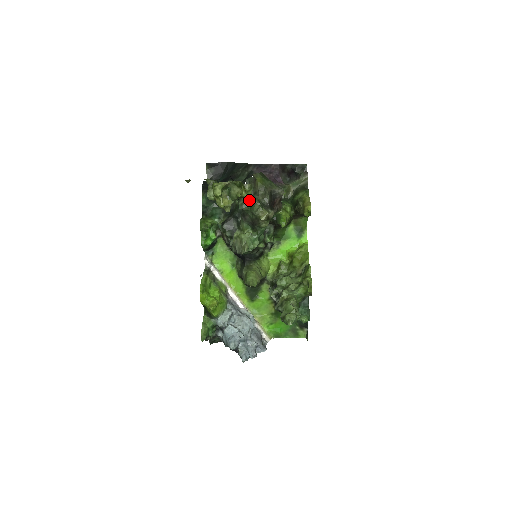
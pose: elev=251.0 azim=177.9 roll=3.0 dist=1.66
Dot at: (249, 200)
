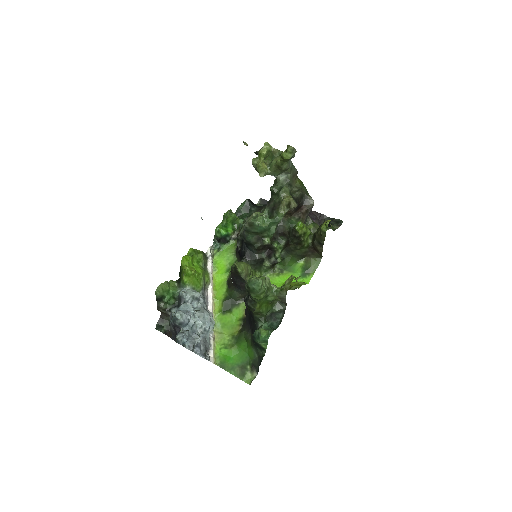
Dot at: (282, 186)
